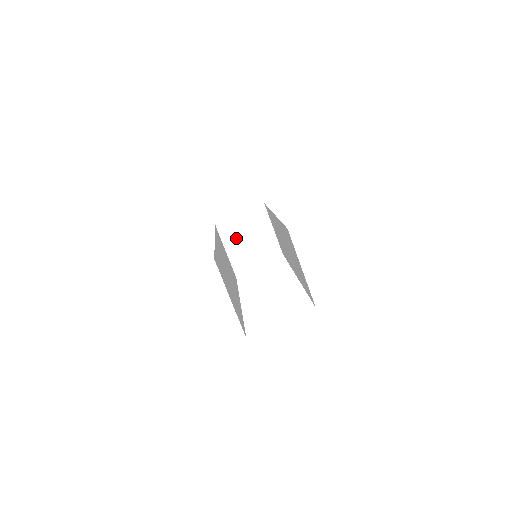
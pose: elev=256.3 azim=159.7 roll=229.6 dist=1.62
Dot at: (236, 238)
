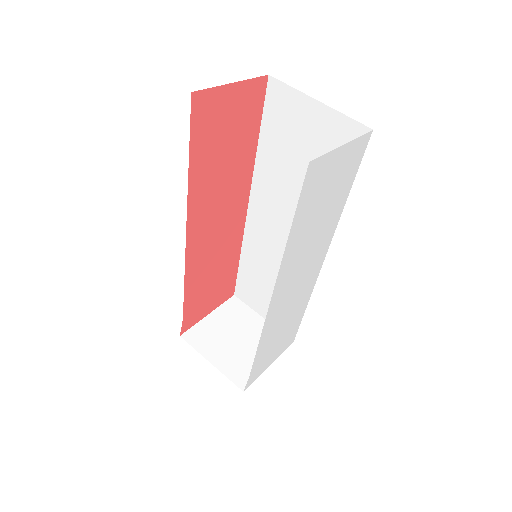
Dot at: (221, 344)
